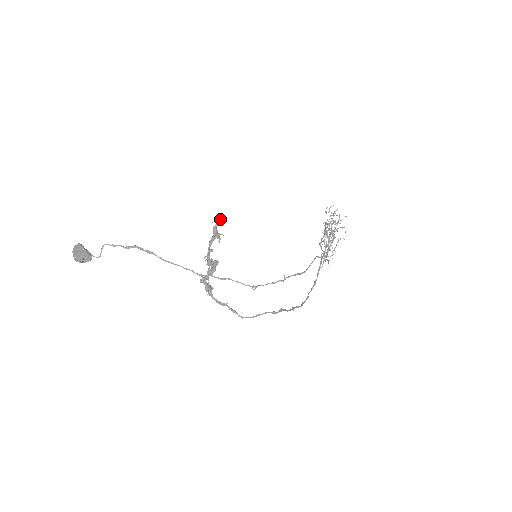
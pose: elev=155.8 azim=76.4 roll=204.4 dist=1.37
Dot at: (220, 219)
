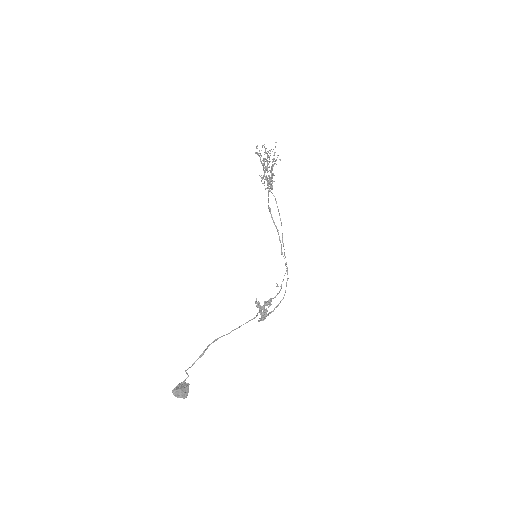
Dot at: (270, 299)
